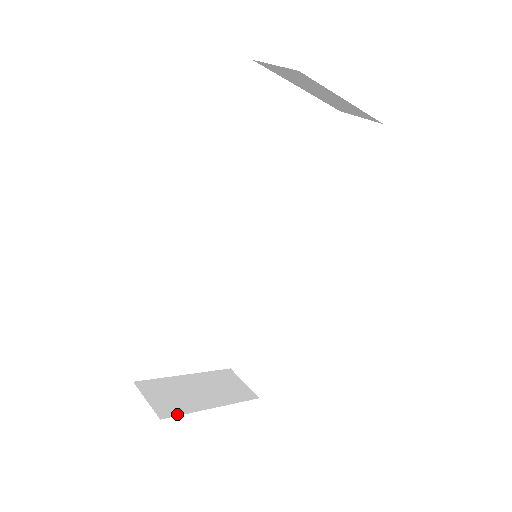
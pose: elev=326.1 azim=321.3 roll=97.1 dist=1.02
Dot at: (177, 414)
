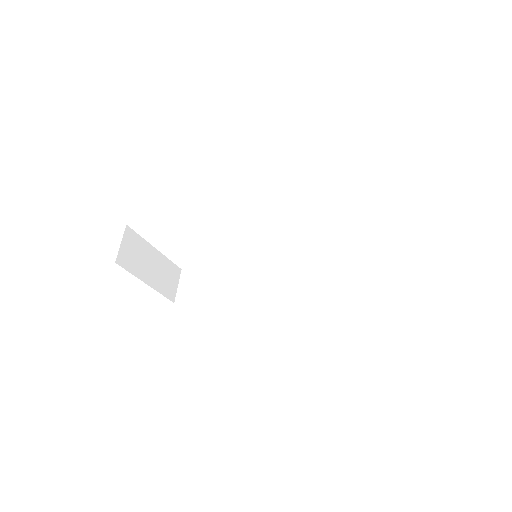
Dot at: (126, 268)
